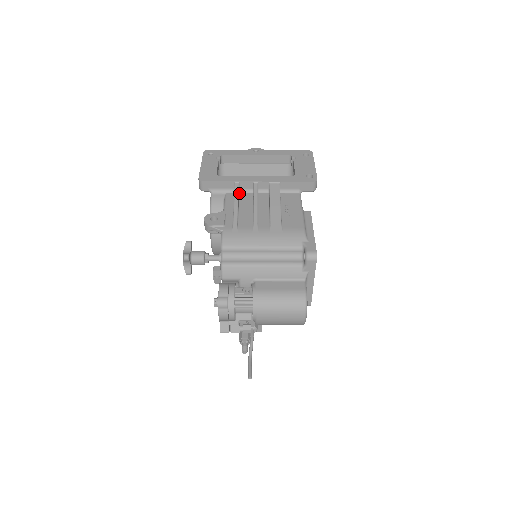
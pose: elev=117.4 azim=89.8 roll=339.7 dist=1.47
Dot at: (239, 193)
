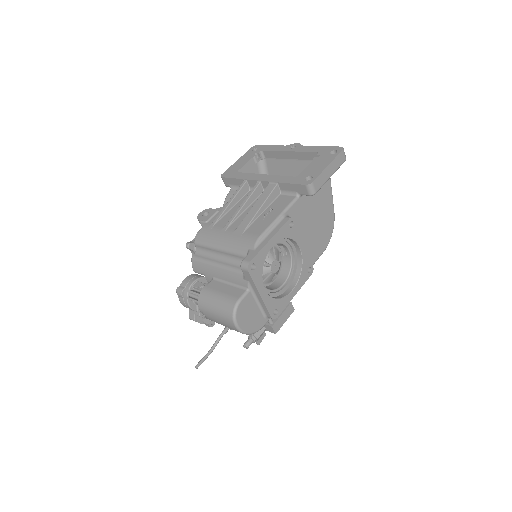
Dot at: (248, 191)
